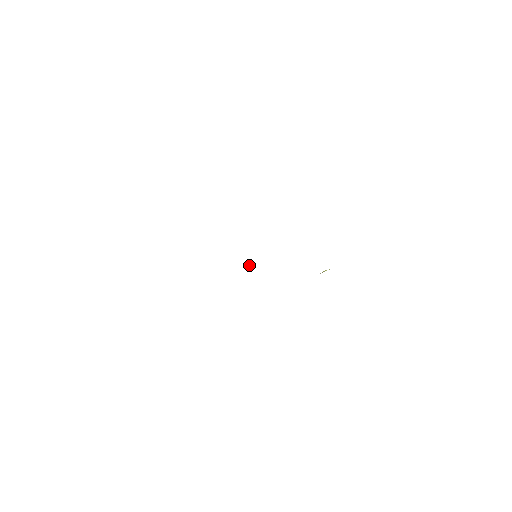
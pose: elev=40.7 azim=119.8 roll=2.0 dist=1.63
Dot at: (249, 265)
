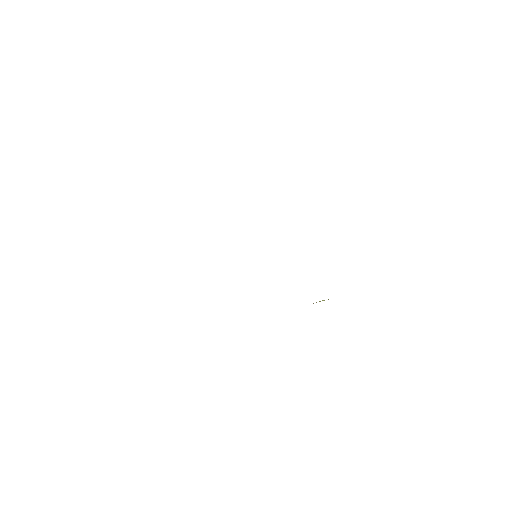
Dot at: occluded
